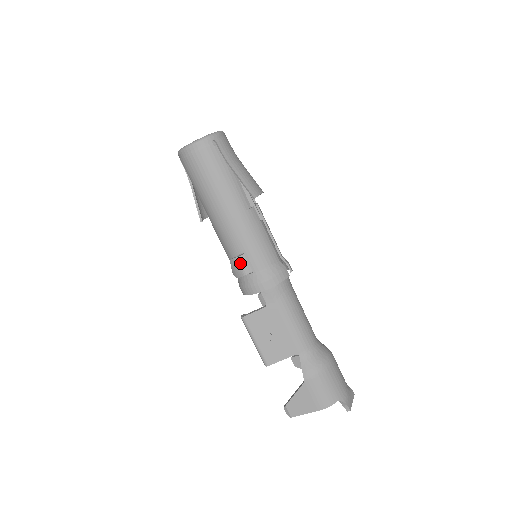
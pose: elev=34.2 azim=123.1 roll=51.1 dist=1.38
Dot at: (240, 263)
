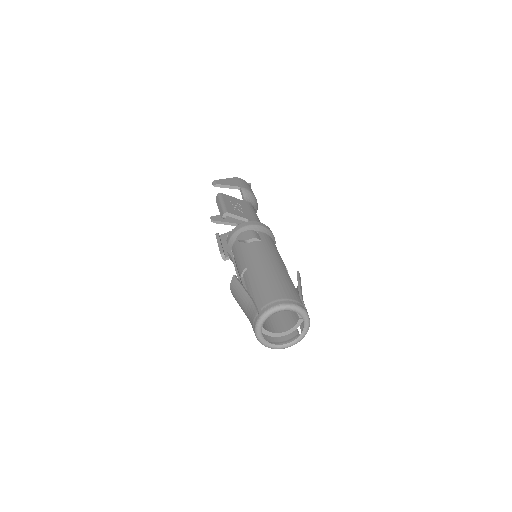
Dot at: occluded
